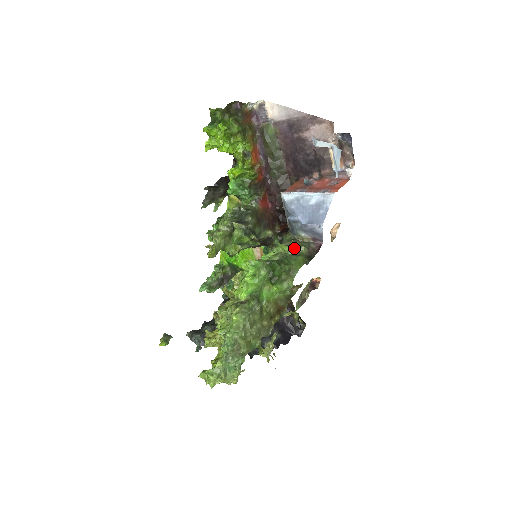
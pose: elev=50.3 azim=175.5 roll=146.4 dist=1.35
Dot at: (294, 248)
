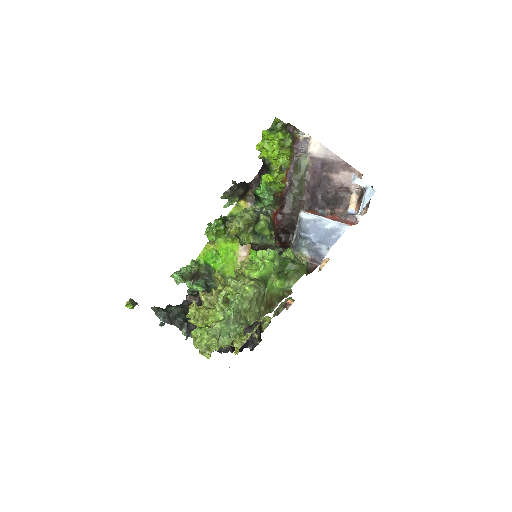
Dot at: (298, 259)
